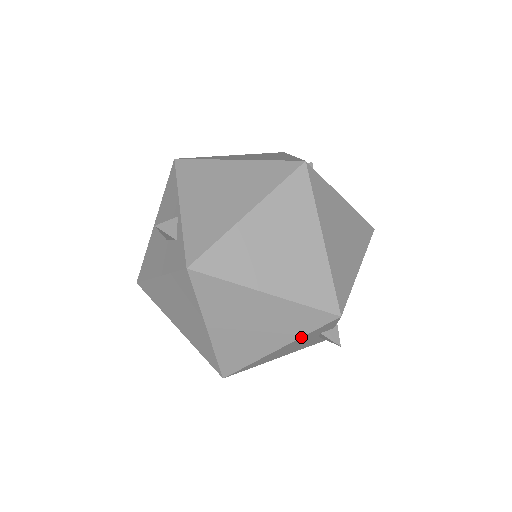
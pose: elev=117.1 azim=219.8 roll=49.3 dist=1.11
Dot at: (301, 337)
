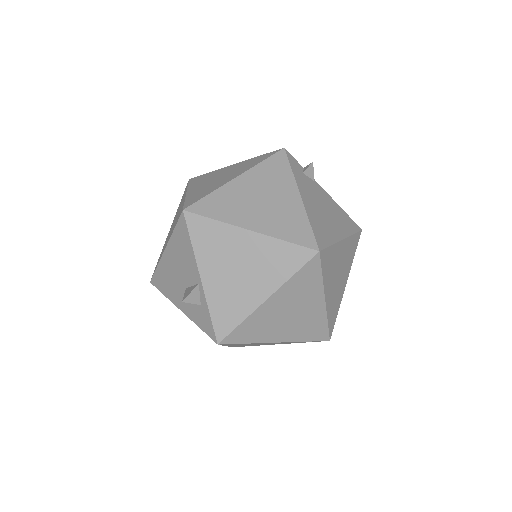
Dot at: occluded
